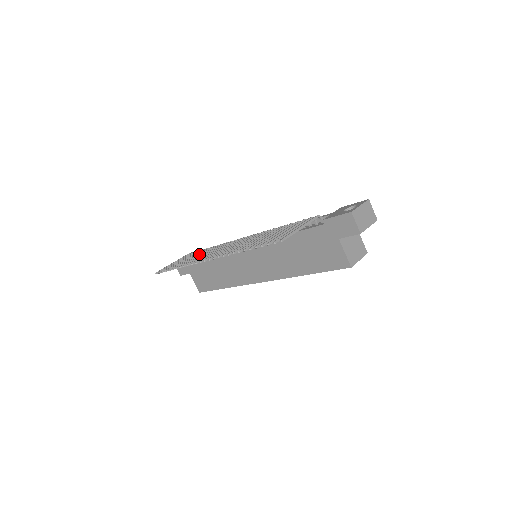
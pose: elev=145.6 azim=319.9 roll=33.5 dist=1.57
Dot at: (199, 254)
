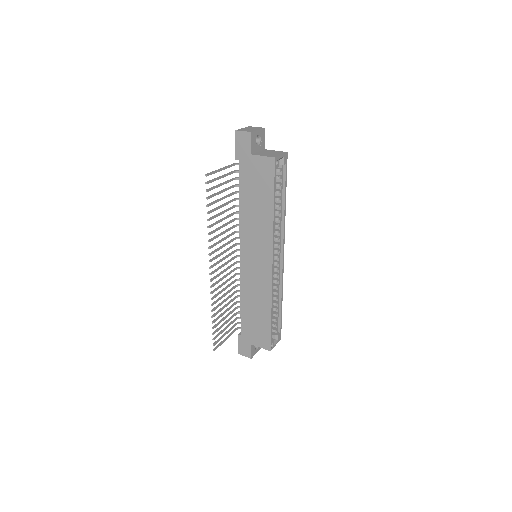
Dot at: (228, 303)
